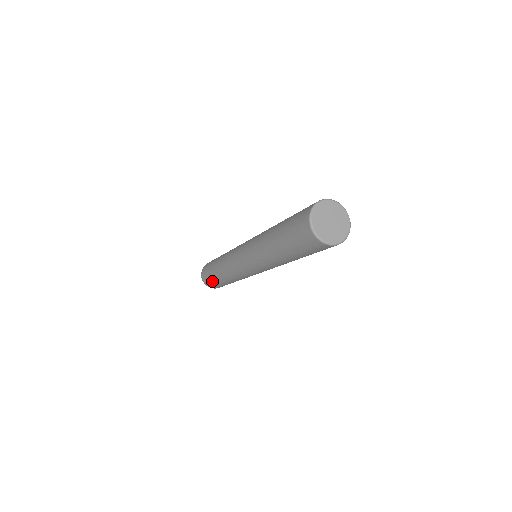
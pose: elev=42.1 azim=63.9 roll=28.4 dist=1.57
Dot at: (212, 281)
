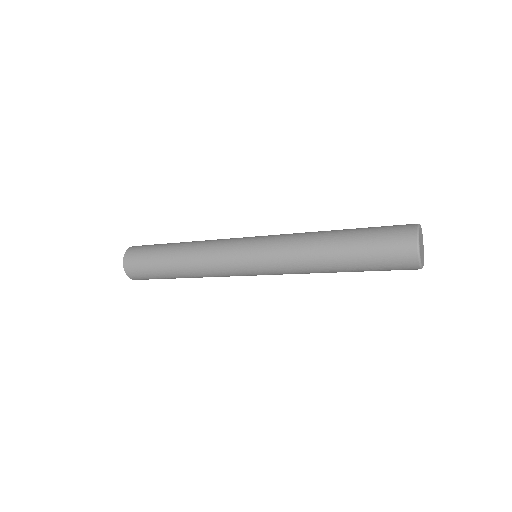
Dot at: (148, 254)
